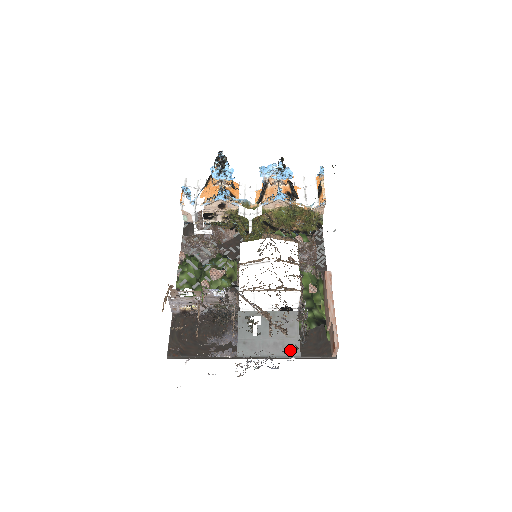
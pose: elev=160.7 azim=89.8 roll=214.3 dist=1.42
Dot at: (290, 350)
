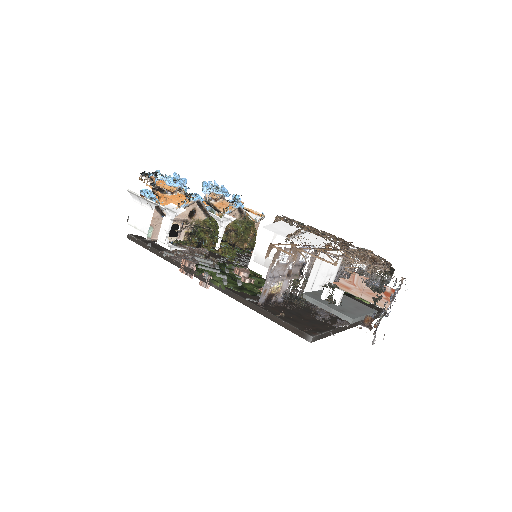
Dot at: (368, 309)
